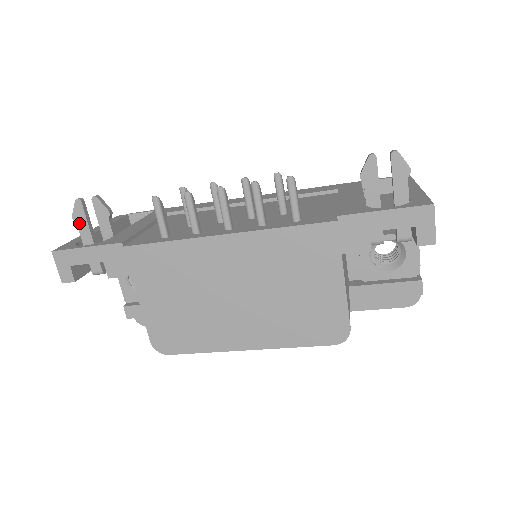
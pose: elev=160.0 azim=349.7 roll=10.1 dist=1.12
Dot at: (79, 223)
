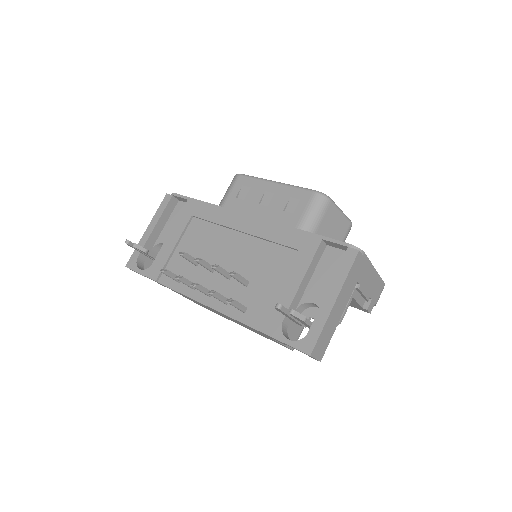
Dot at: (134, 248)
